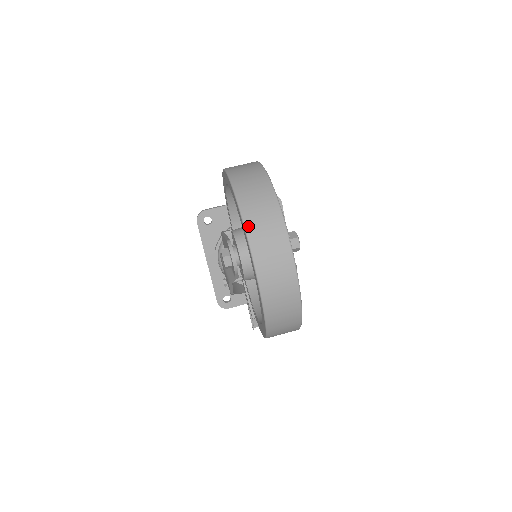
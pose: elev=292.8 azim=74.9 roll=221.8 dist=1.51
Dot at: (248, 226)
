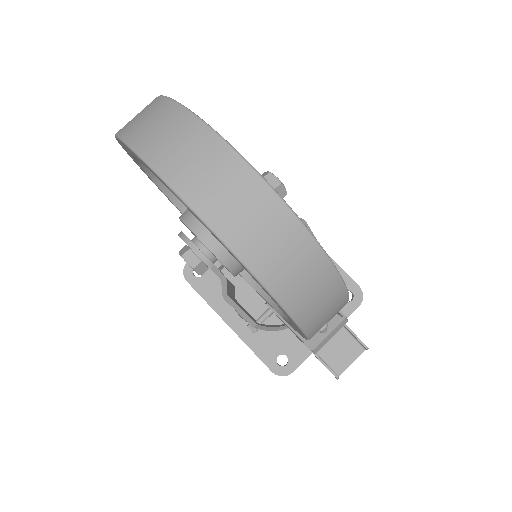
Dot at: (137, 146)
